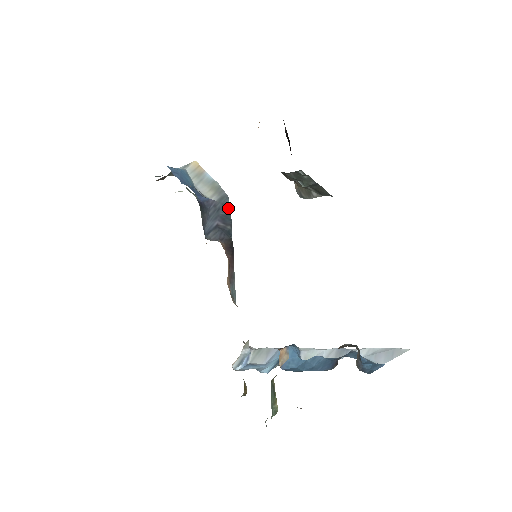
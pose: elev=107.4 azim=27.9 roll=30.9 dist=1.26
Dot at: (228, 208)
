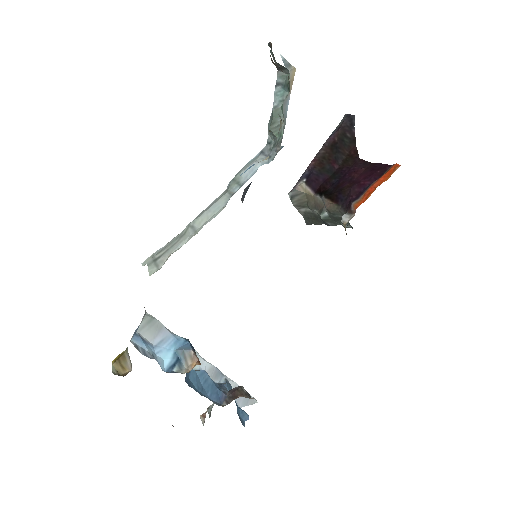
Dot at: occluded
